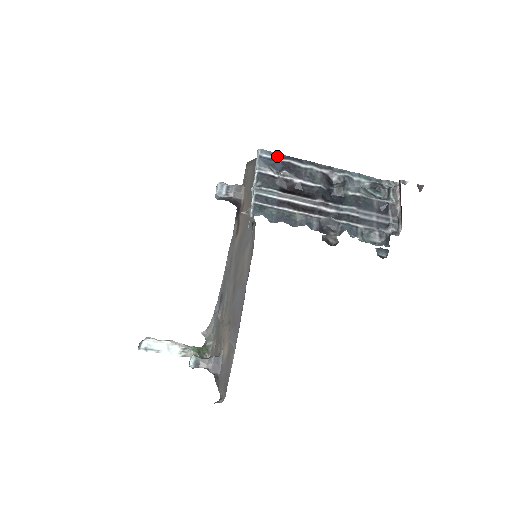
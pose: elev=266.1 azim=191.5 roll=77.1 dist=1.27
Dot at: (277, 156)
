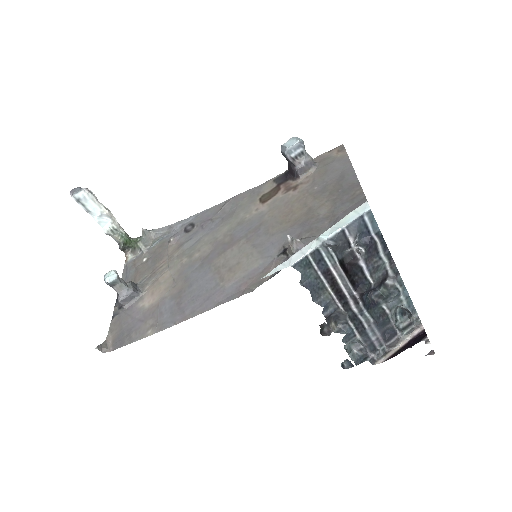
Dot at: (375, 227)
